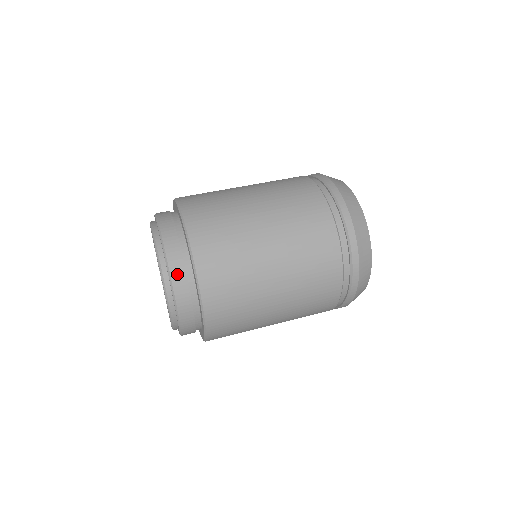
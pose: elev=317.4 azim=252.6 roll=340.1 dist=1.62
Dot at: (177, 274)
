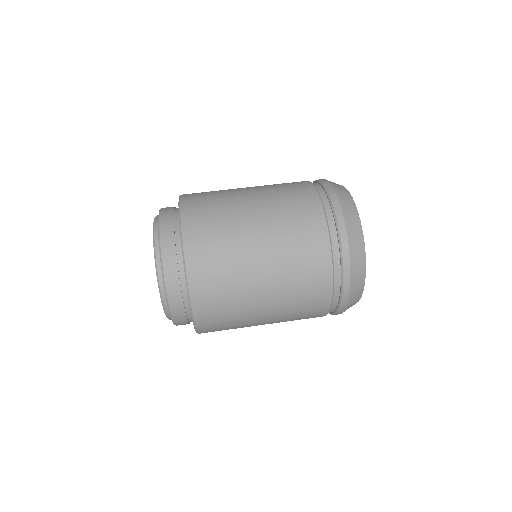
Dot at: (177, 314)
